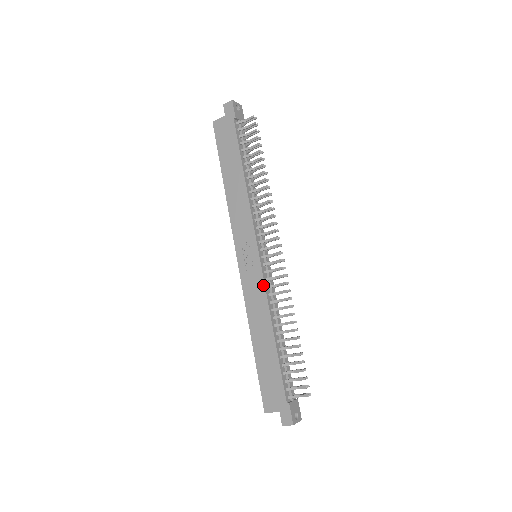
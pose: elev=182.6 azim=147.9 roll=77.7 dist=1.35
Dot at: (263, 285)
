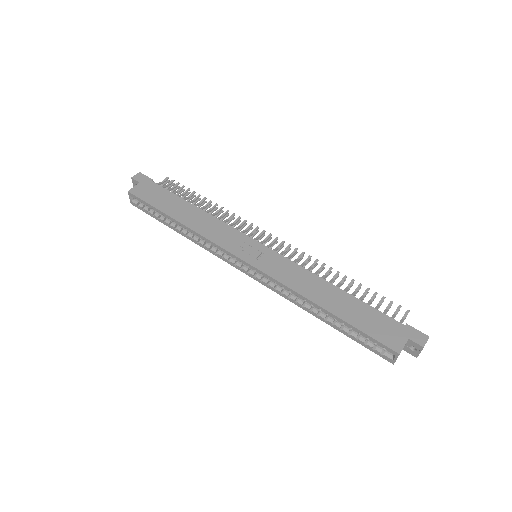
Dot at: (289, 261)
